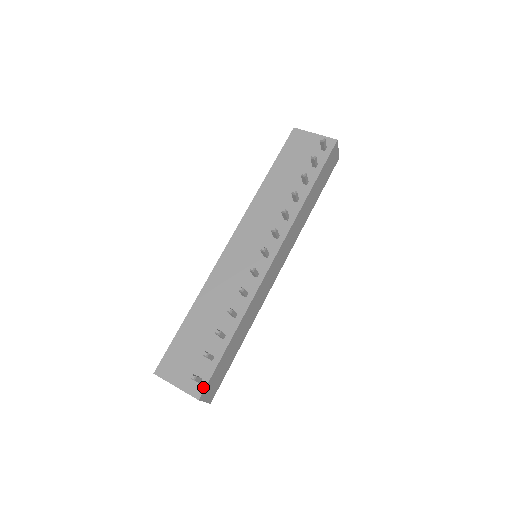
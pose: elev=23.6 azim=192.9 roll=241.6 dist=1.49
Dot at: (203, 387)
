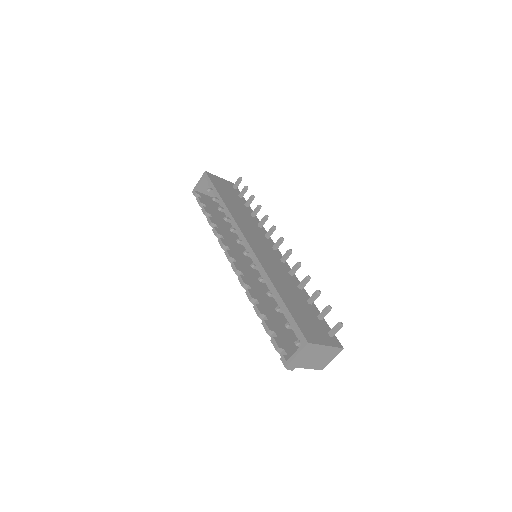
Dot at: (337, 339)
